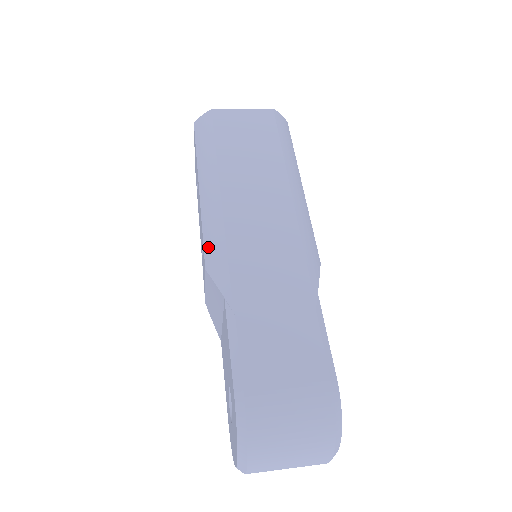
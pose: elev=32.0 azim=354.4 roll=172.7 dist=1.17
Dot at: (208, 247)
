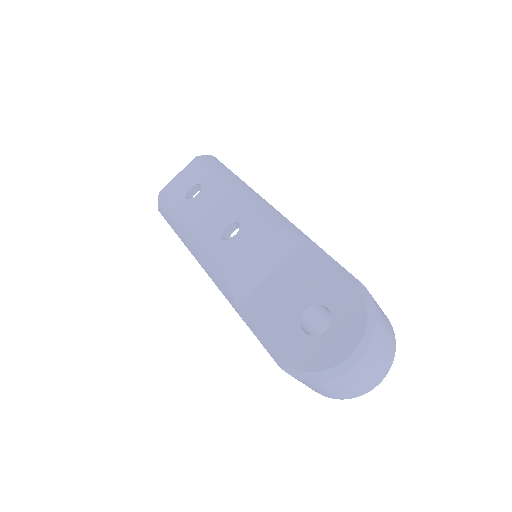
Dot at: (266, 214)
